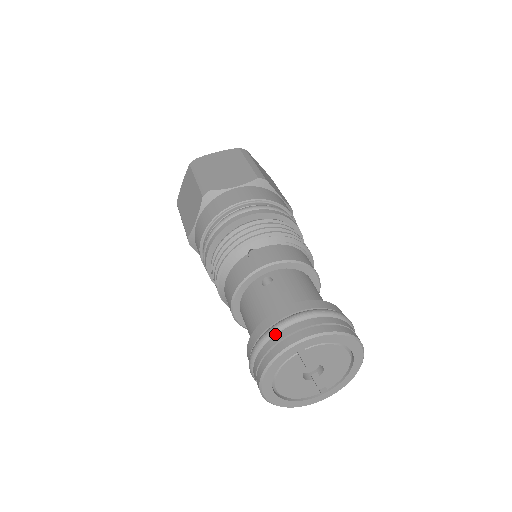
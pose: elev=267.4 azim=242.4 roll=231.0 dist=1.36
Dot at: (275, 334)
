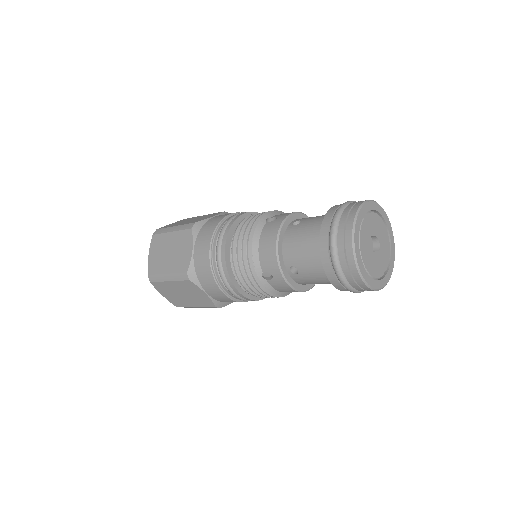
Dot at: (340, 216)
